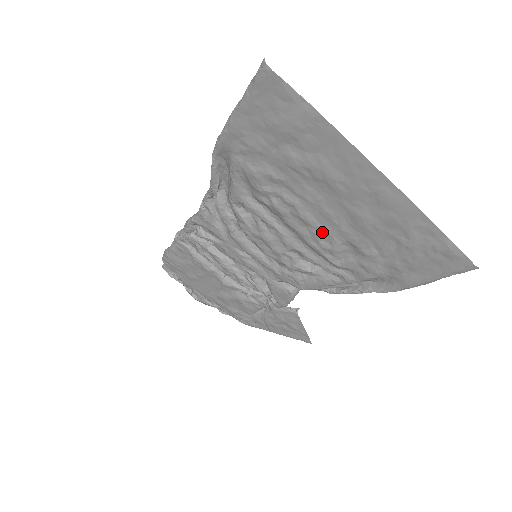
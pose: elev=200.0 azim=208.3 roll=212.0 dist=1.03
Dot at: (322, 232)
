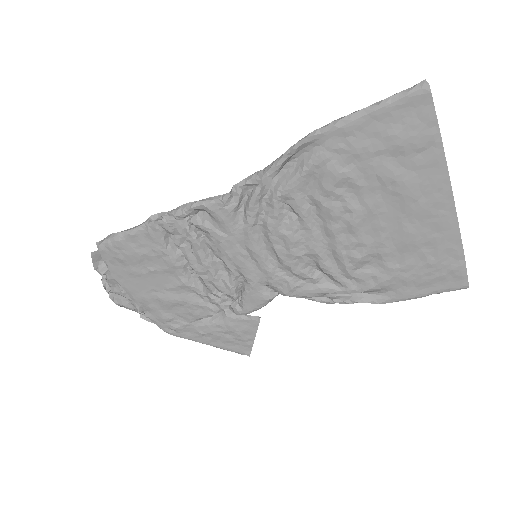
Dot at: (361, 241)
